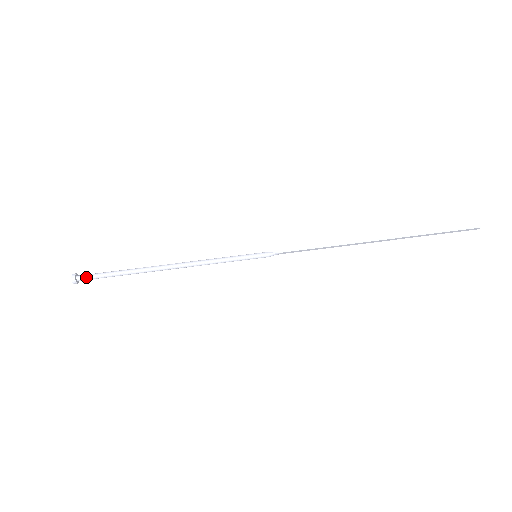
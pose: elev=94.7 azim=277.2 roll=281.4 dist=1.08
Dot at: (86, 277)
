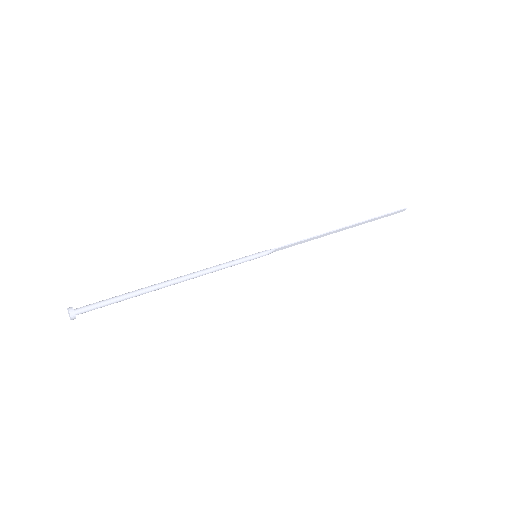
Dot at: (86, 308)
